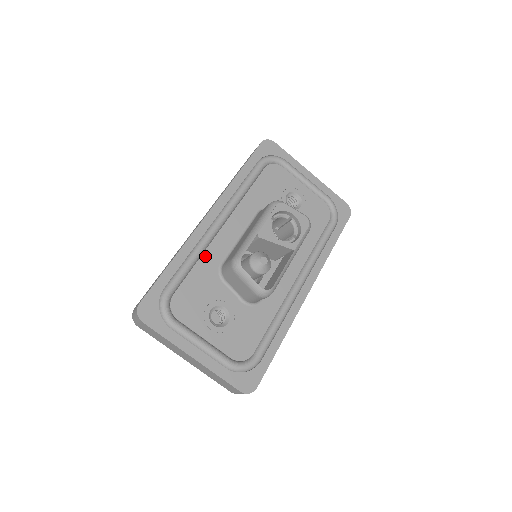
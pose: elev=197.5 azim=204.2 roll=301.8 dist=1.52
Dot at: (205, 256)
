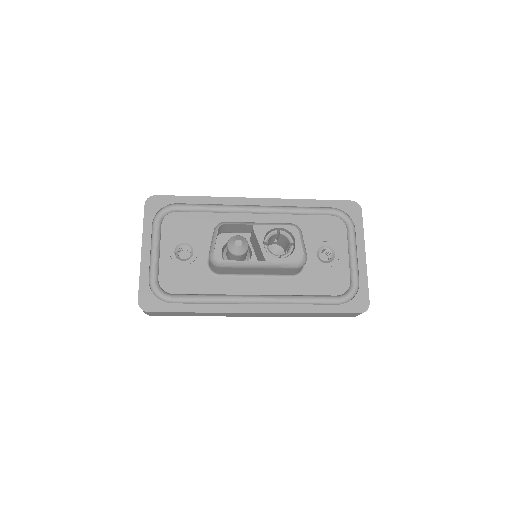
Dot at: (221, 215)
